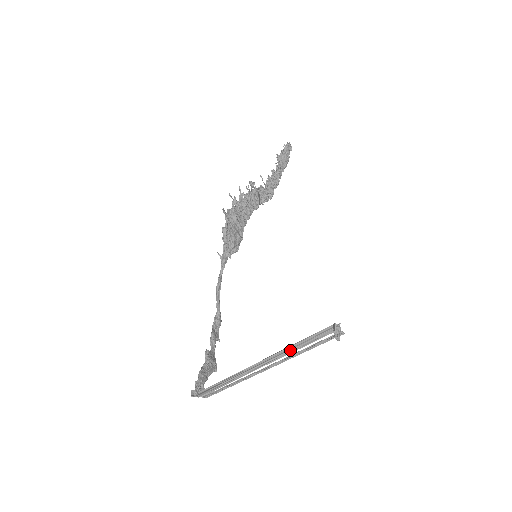
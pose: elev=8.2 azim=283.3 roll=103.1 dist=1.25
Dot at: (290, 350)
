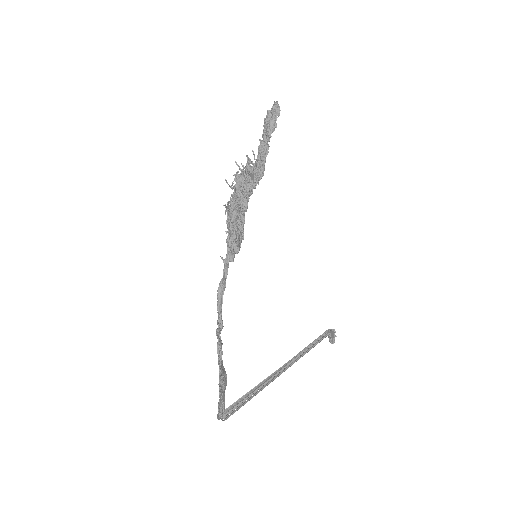
Dot at: (294, 358)
